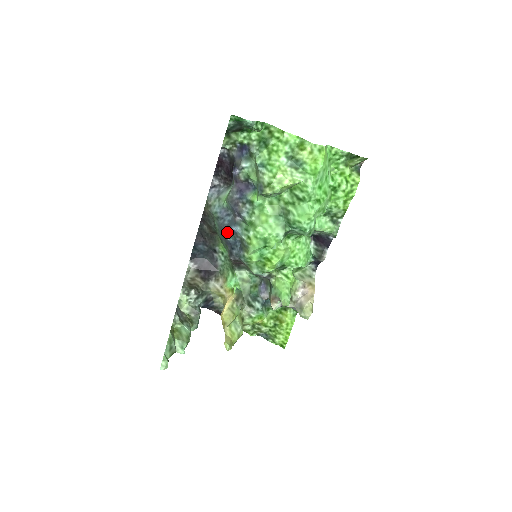
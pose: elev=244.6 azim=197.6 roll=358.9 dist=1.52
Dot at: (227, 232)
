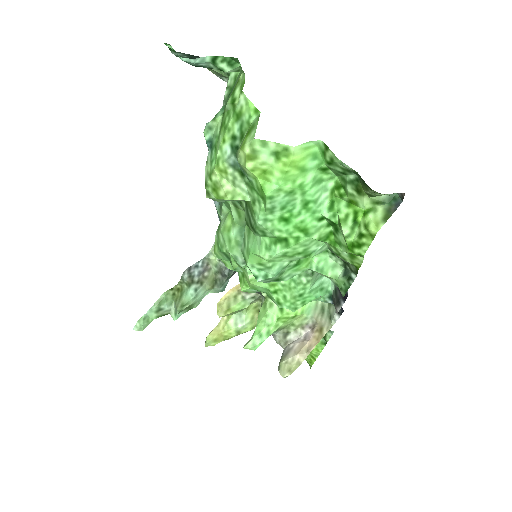
Dot at: occluded
